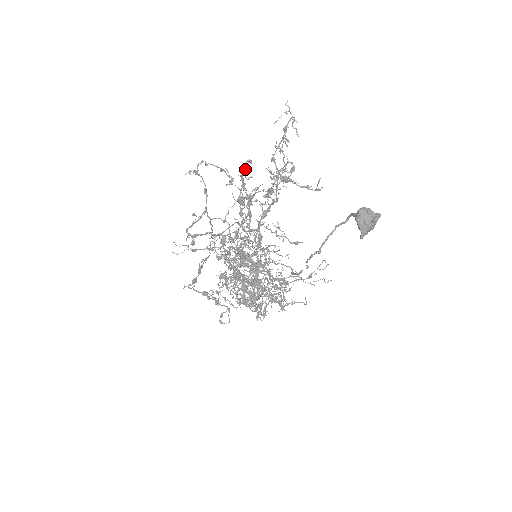
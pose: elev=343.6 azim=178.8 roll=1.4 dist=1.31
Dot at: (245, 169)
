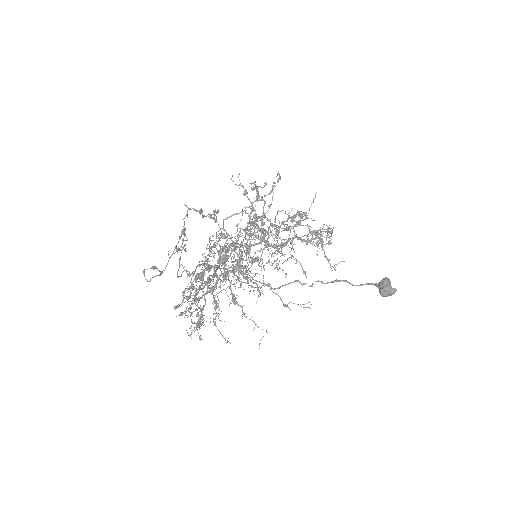
Dot at: (301, 214)
